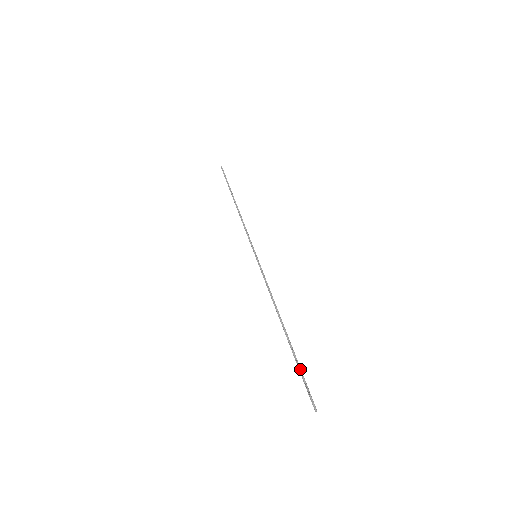
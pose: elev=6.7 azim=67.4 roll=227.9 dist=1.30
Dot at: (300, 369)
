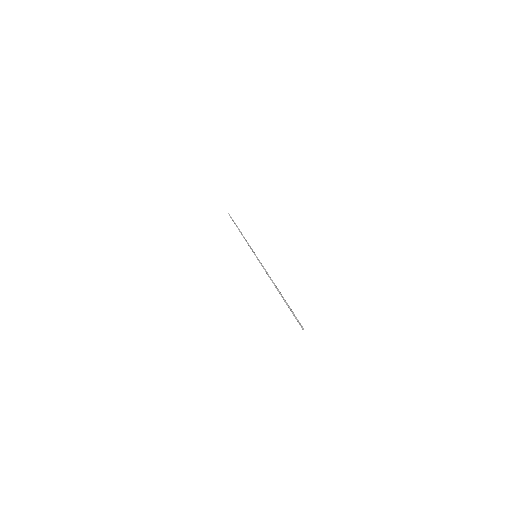
Dot at: (290, 309)
